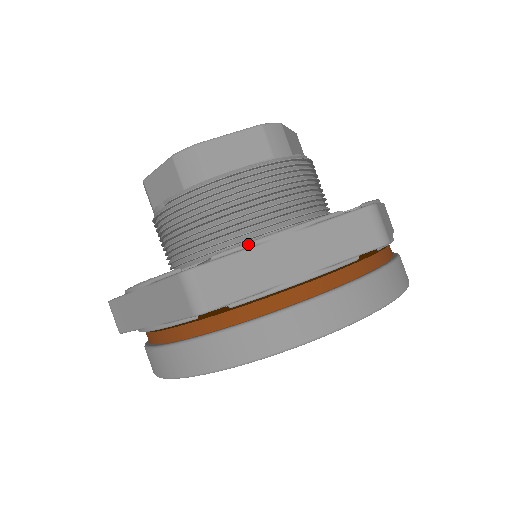
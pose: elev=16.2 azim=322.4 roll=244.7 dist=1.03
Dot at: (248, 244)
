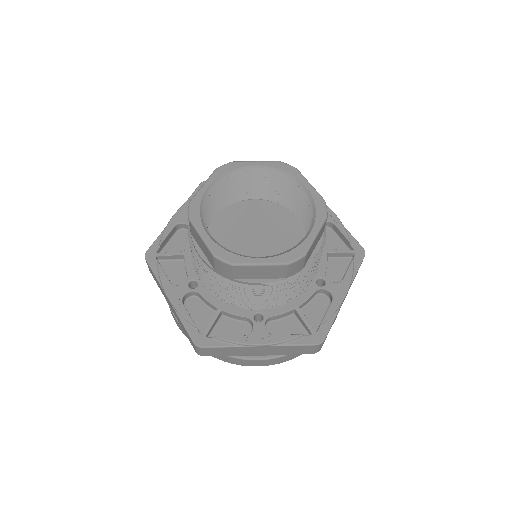
Dot at: (337, 310)
